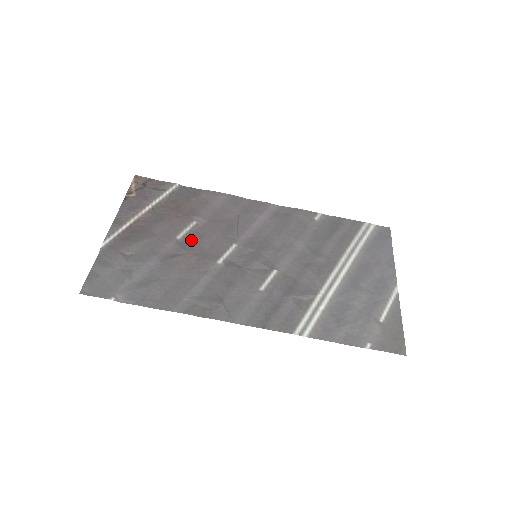
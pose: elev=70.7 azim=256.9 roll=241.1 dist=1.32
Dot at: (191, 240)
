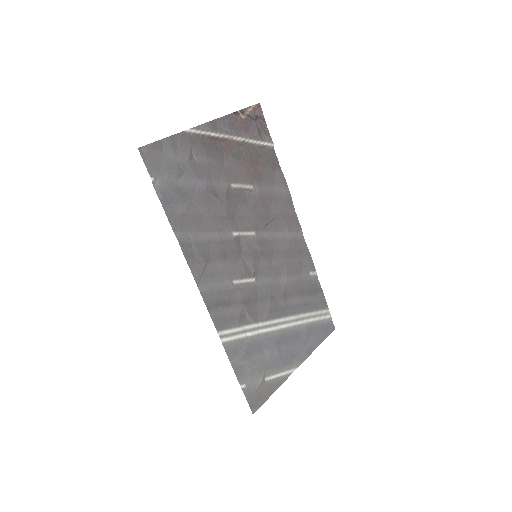
Dot at: (237, 197)
